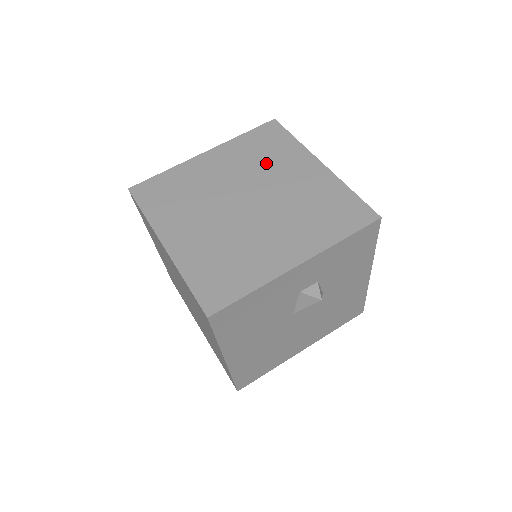
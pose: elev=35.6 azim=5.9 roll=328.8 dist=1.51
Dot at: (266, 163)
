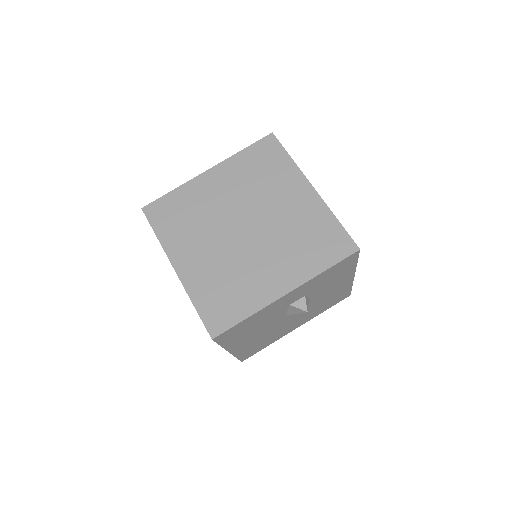
Dot at: (263, 185)
